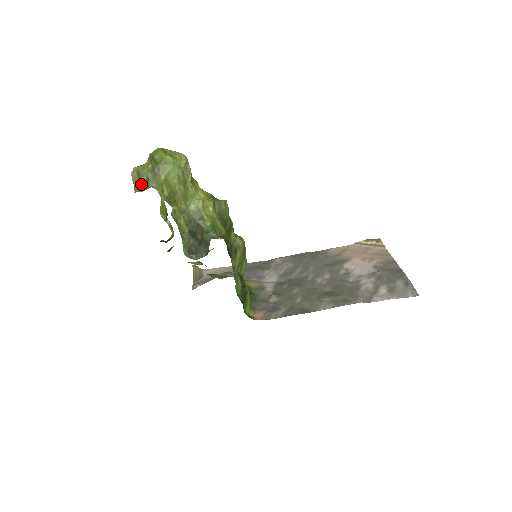
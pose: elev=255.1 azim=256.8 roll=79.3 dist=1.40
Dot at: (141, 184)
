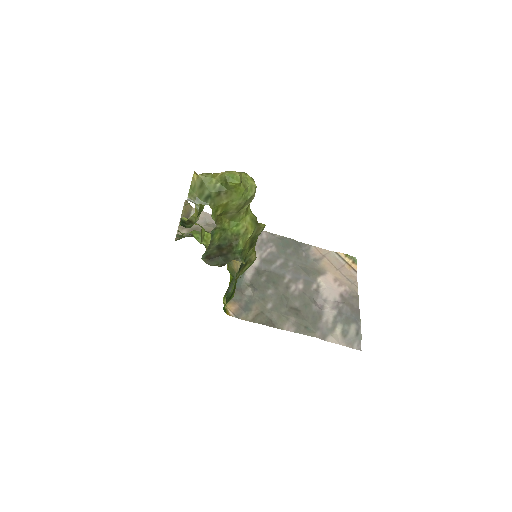
Dot at: (199, 195)
